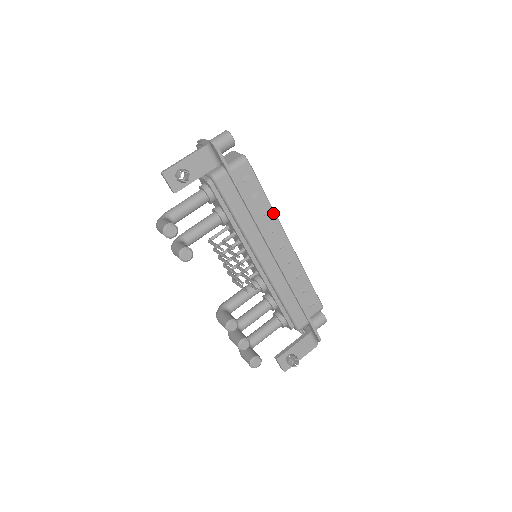
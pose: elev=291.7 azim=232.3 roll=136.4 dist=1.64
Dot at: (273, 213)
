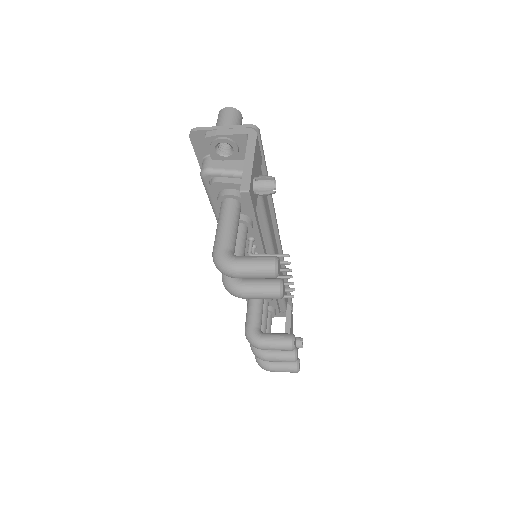
Dot at: occluded
